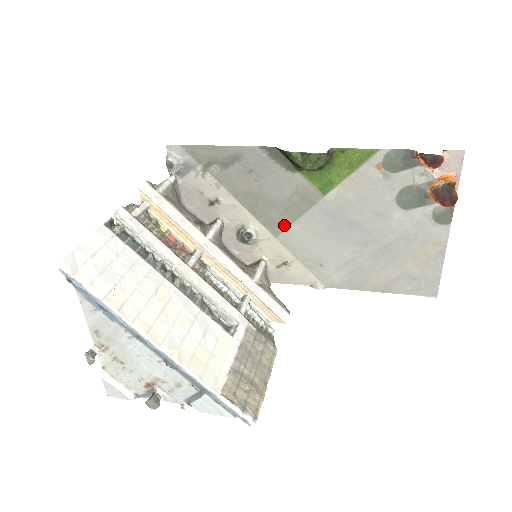
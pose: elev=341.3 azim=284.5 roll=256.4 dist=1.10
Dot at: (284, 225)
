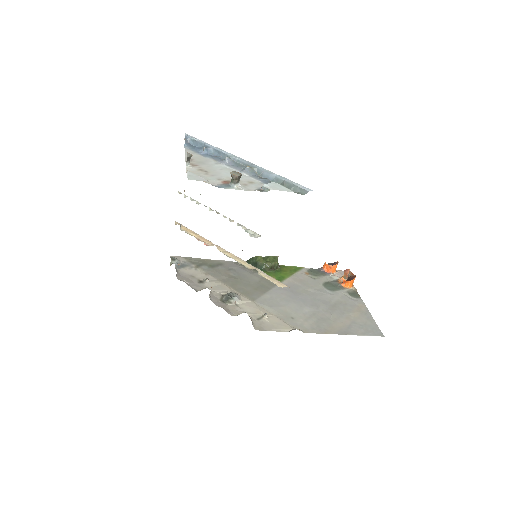
Dot at: (257, 295)
